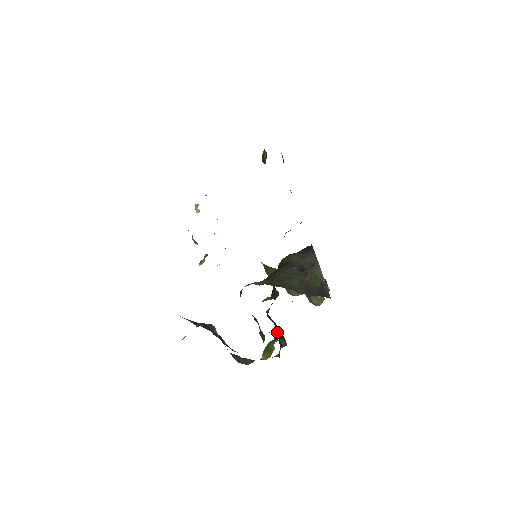
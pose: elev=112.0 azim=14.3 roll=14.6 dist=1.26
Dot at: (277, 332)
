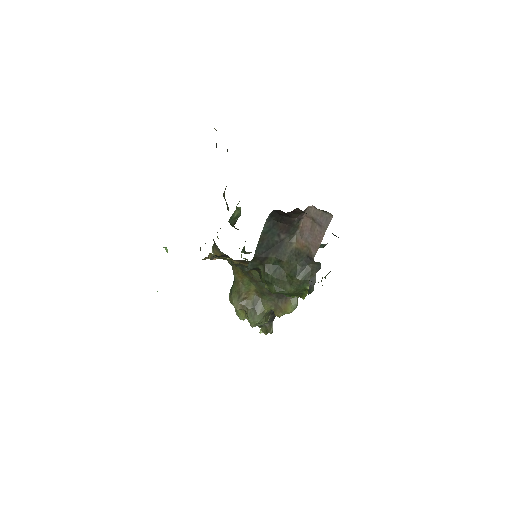
Dot at: occluded
